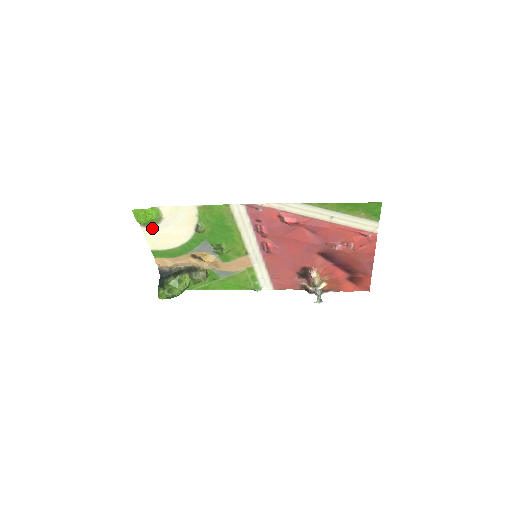
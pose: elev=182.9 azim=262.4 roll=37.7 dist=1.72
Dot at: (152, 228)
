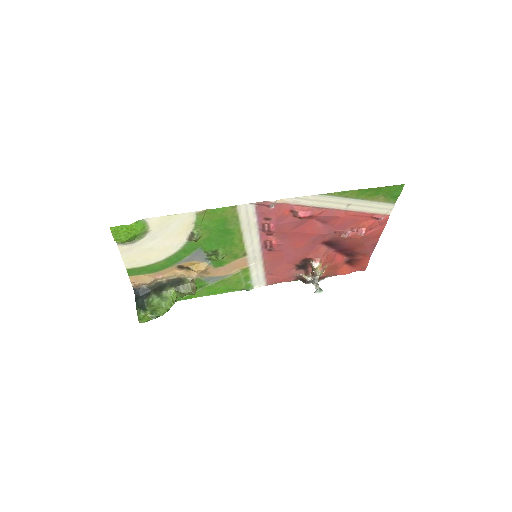
Dot at: (132, 244)
